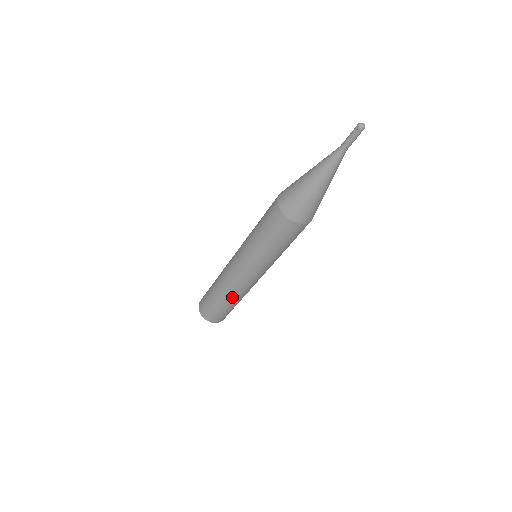
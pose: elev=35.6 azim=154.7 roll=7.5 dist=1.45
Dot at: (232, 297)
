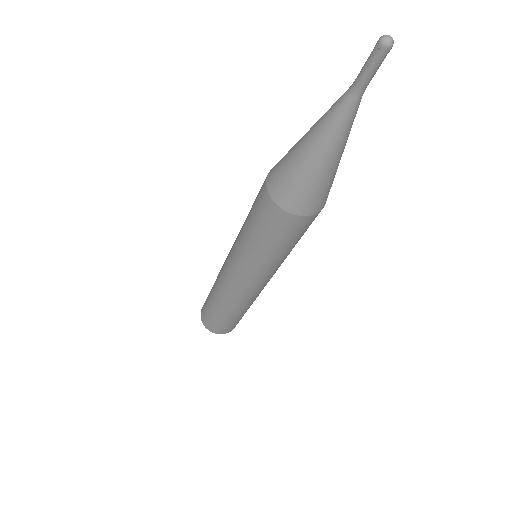
Dot at: (227, 306)
